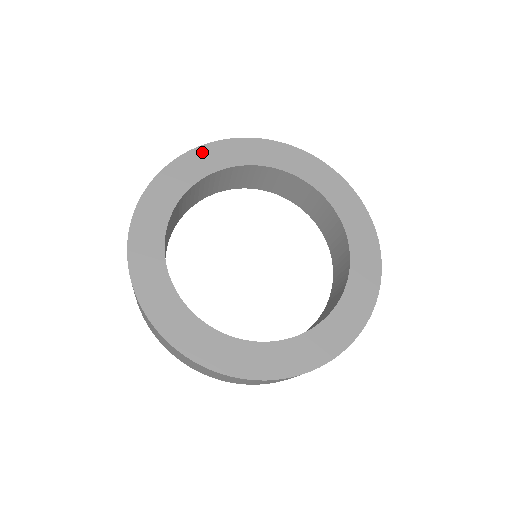
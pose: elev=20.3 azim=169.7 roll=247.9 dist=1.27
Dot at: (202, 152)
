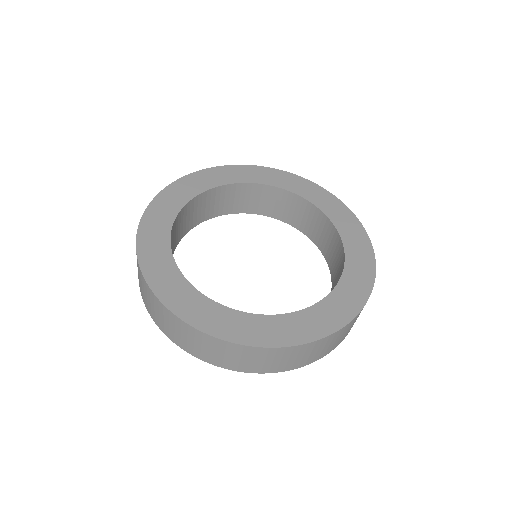
Dot at: (216, 171)
